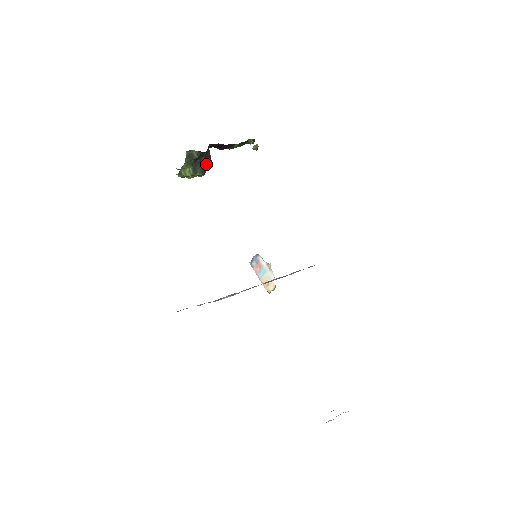
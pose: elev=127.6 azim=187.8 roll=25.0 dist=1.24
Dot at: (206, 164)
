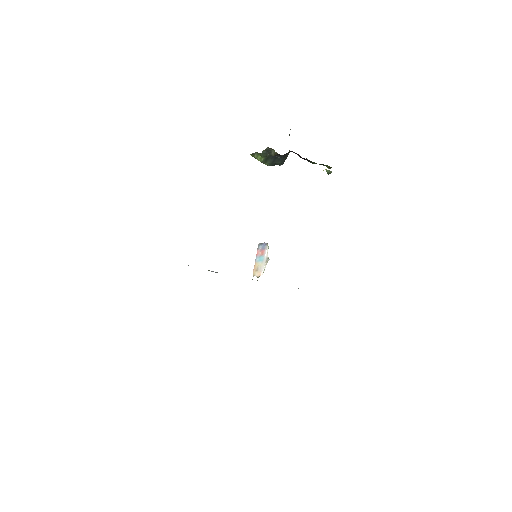
Dot at: (278, 161)
